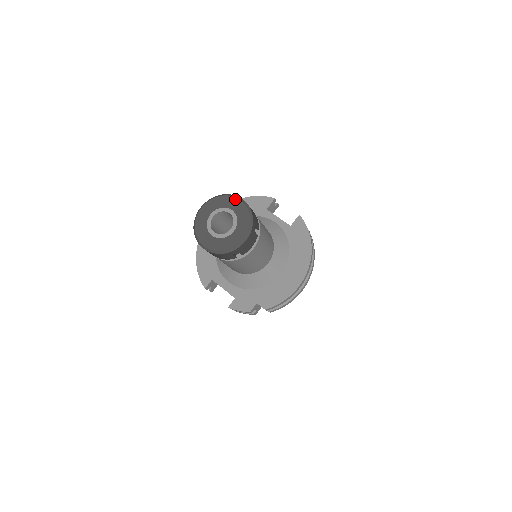
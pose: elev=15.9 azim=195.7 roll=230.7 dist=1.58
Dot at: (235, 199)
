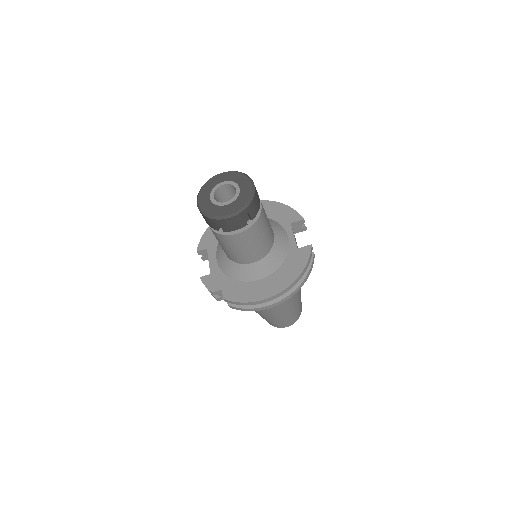
Dot at: (249, 182)
